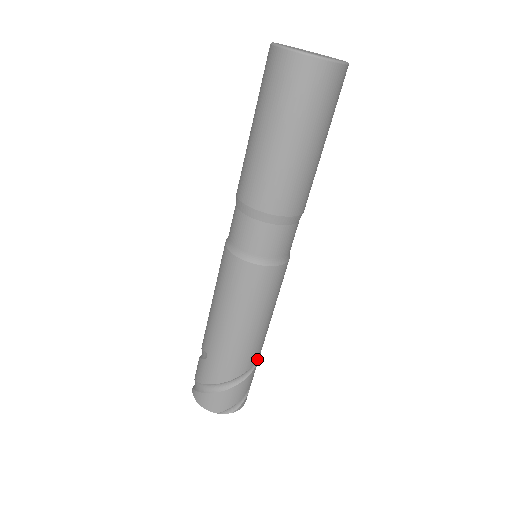
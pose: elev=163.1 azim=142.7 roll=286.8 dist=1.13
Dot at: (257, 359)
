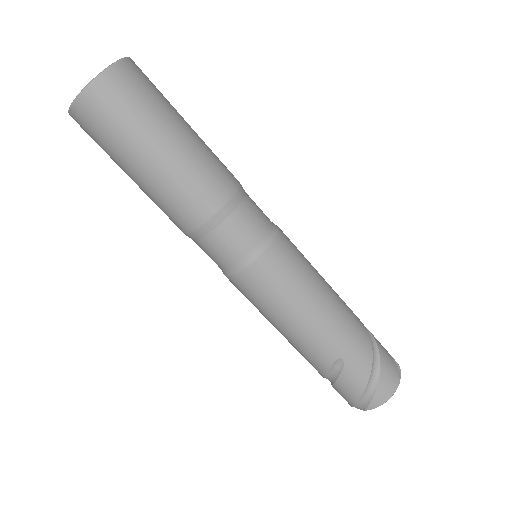
Dot at: occluded
